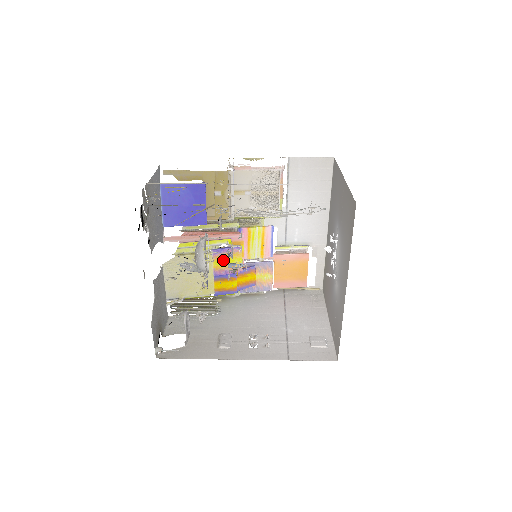
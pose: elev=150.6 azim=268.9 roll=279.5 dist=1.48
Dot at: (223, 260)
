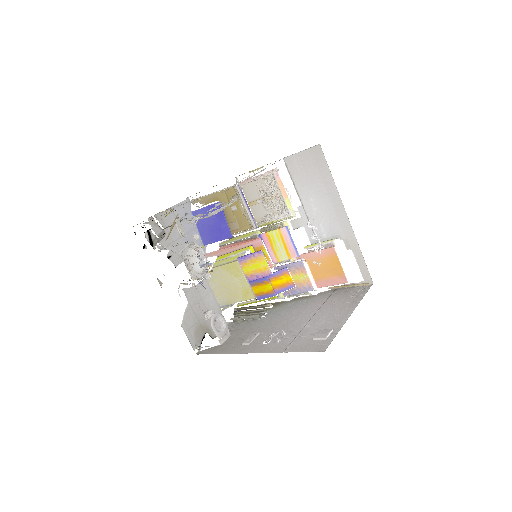
Dot at: (250, 266)
